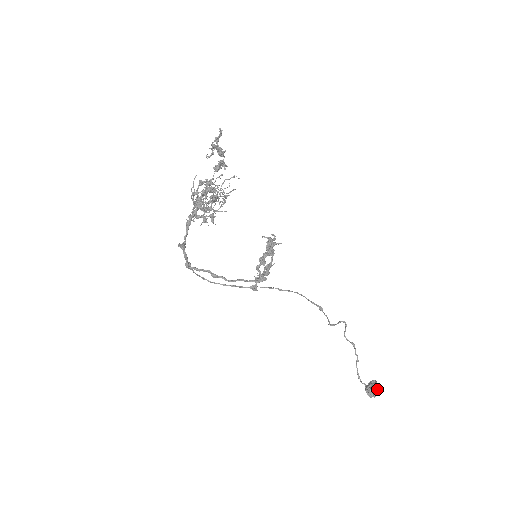
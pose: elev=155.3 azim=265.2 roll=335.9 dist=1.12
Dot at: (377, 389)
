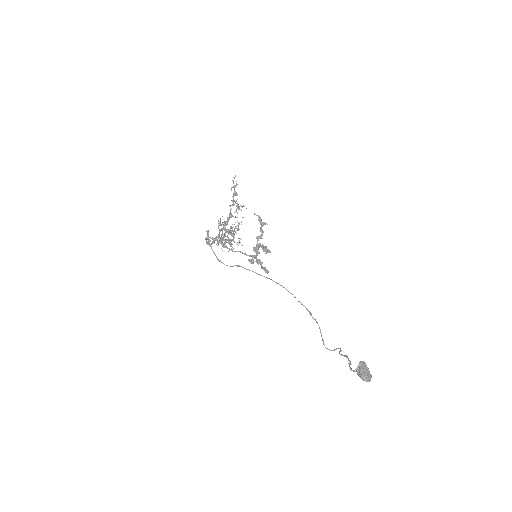
Dot at: (364, 362)
